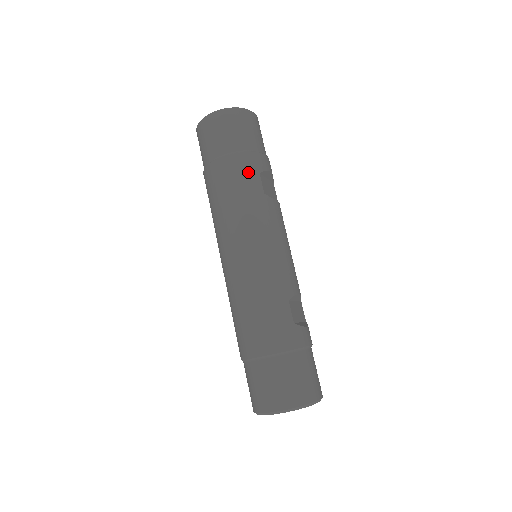
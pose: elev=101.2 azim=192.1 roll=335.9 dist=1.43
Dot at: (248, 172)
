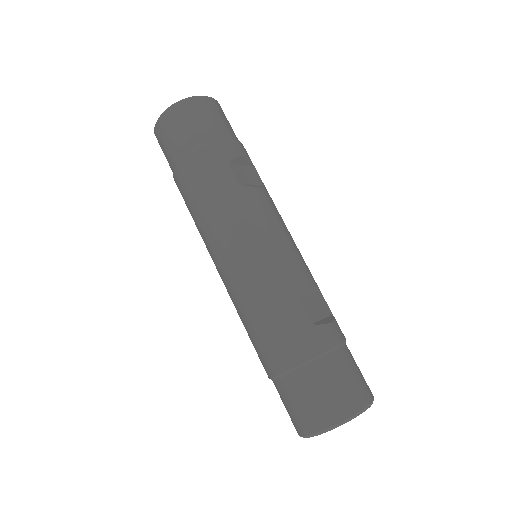
Dot at: (214, 167)
